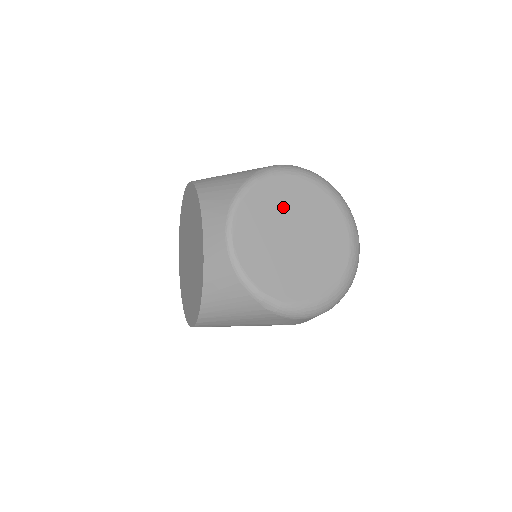
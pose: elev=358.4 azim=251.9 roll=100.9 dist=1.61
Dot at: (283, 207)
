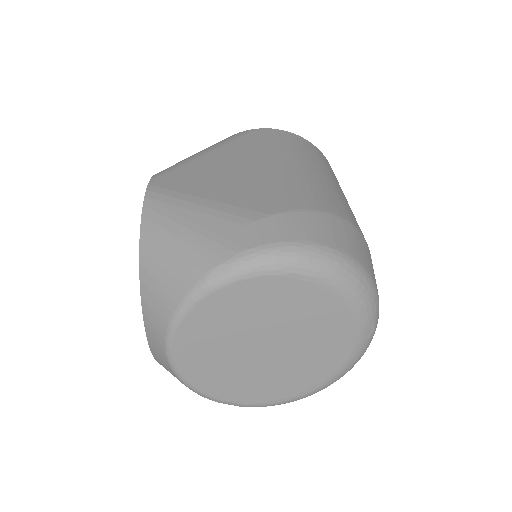
Dot at: (251, 317)
